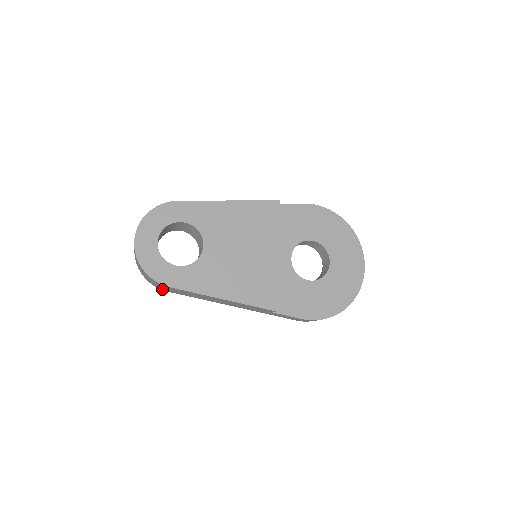
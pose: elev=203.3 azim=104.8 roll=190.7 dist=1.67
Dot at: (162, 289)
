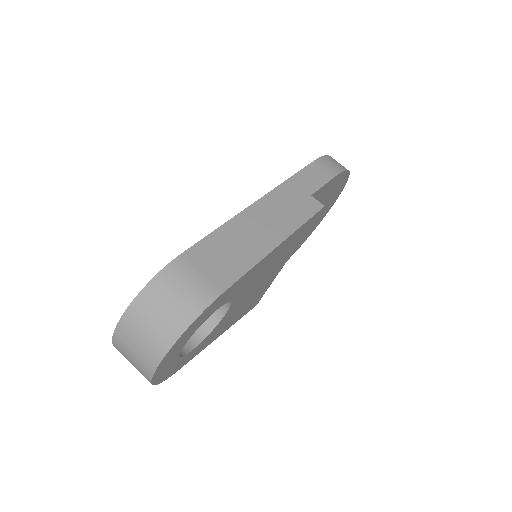
Dot at: occluded
